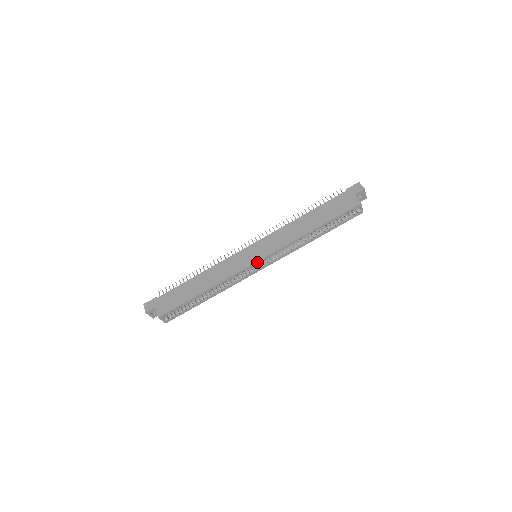
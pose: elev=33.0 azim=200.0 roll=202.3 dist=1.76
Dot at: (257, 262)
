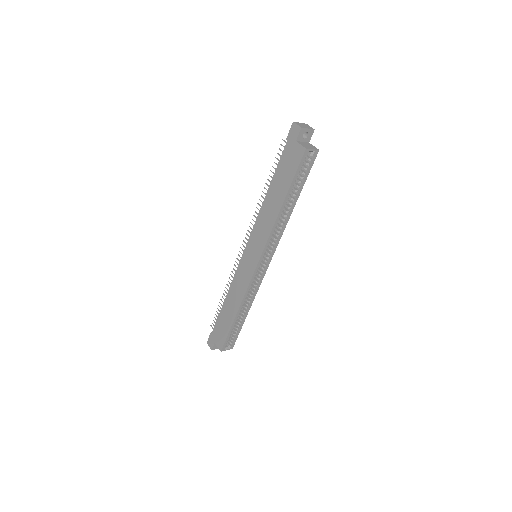
Dot at: (257, 265)
